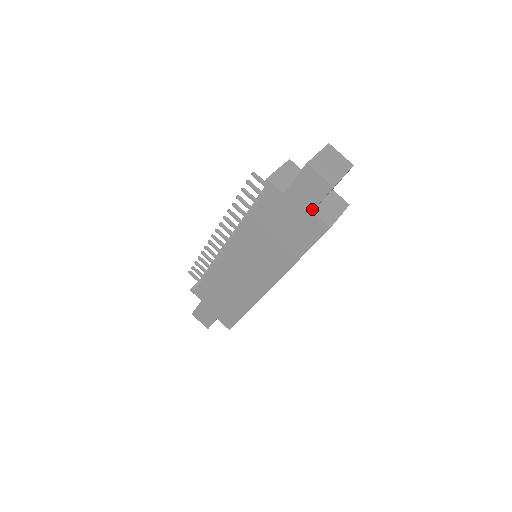
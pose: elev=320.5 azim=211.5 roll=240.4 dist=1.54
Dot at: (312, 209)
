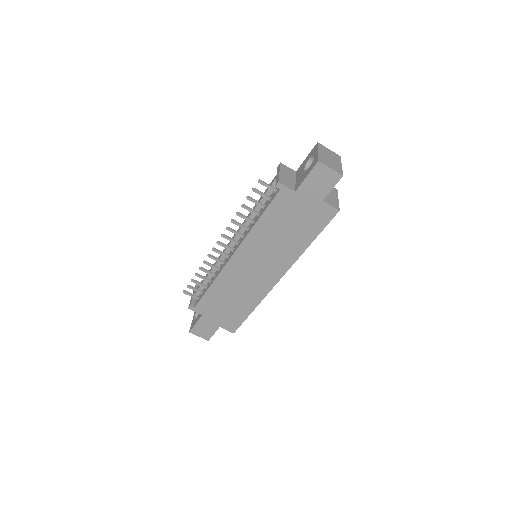
Dot at: (323, 198)
